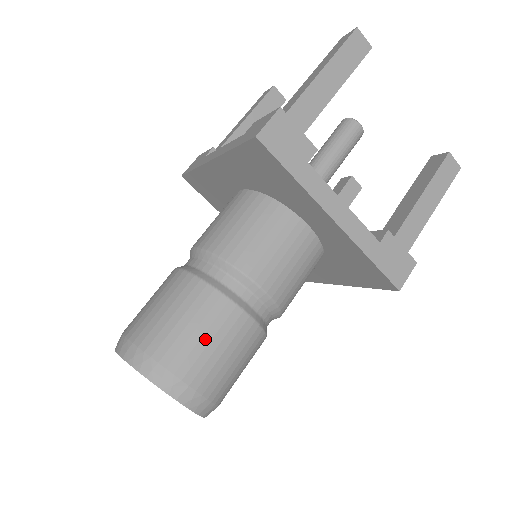
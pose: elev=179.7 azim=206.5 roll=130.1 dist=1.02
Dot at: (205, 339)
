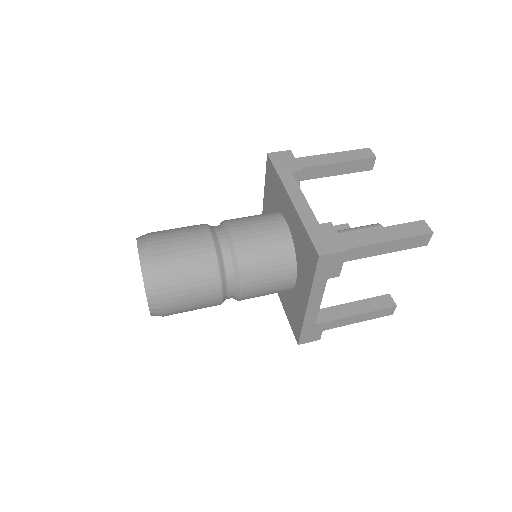
Dot at: (191, 296)
